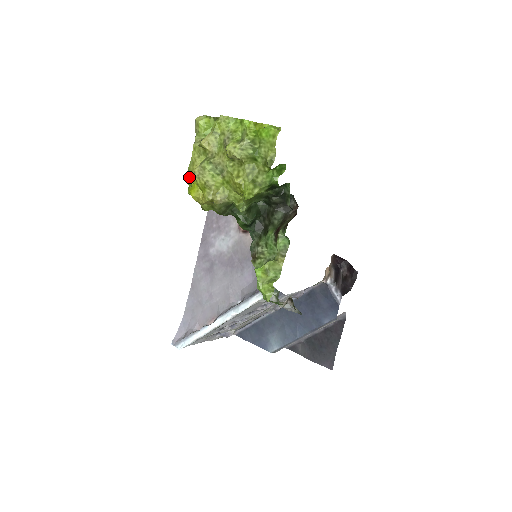
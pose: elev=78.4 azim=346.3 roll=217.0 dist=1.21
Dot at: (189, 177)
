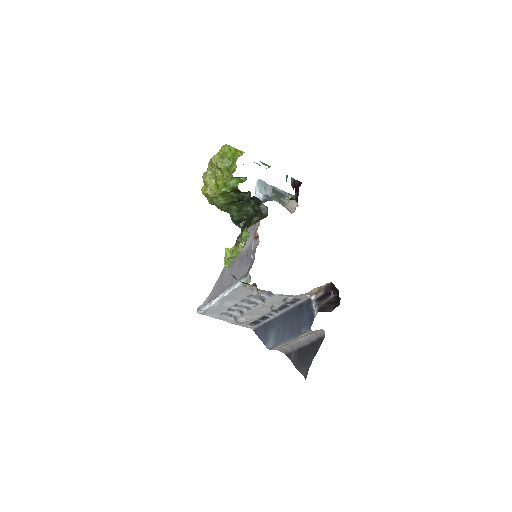
Dot at: occluded
